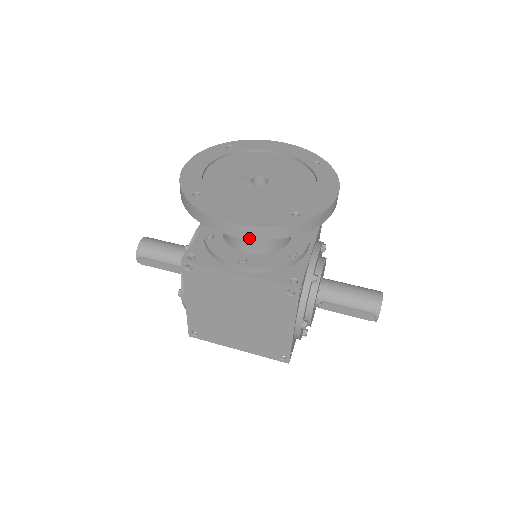
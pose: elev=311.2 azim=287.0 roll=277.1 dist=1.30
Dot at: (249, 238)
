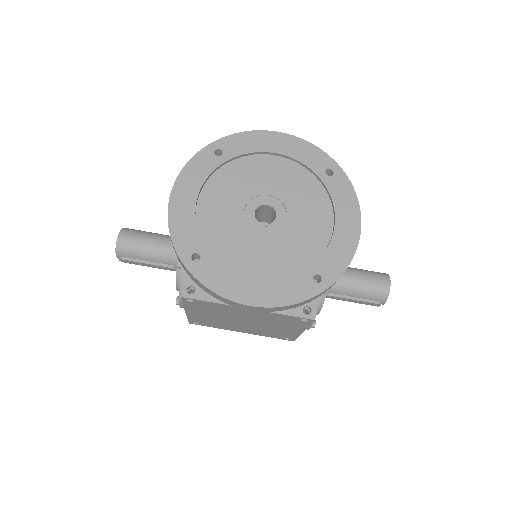
Dot at: (267, 311)
